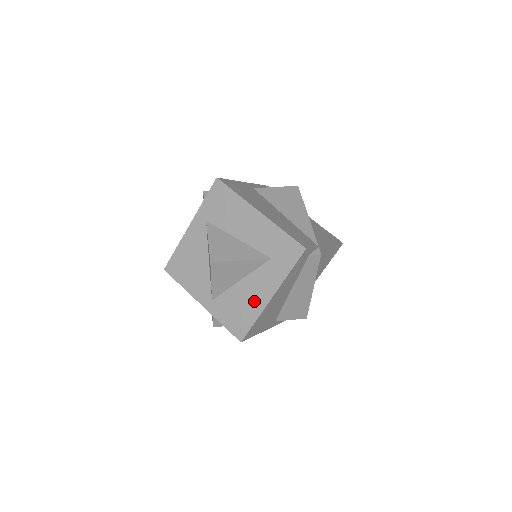
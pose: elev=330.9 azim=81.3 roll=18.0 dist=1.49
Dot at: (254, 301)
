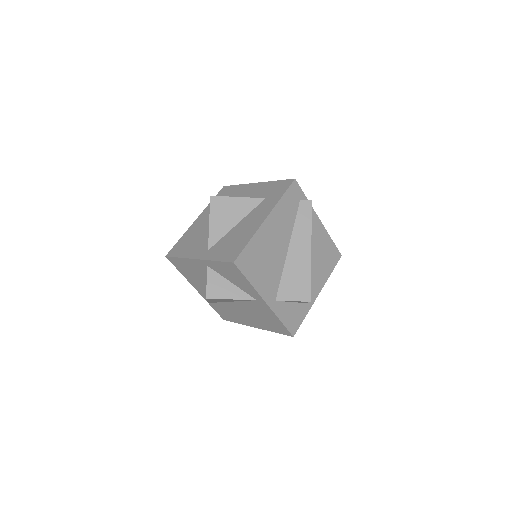
Dot at: (249, 229)
